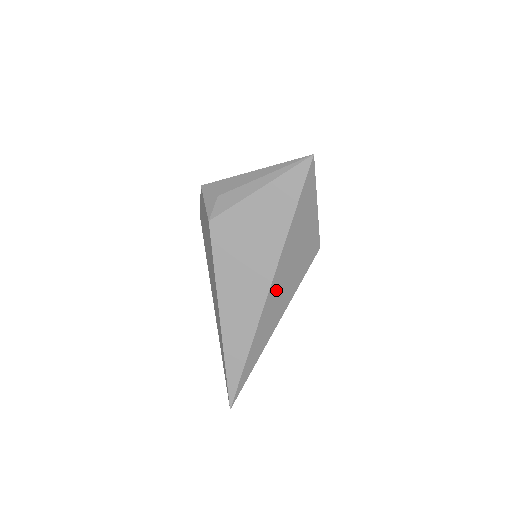
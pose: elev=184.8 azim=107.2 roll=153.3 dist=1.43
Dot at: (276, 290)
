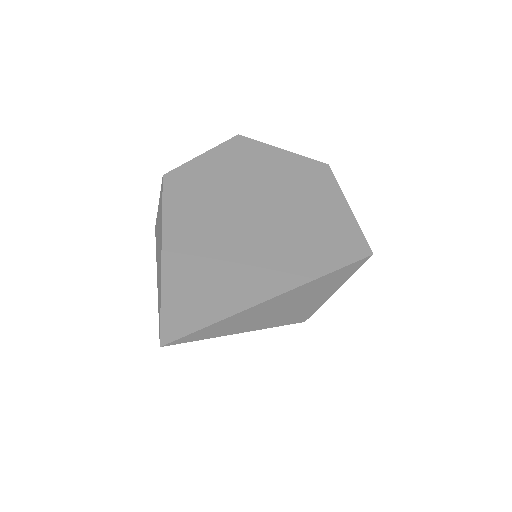
Dot at: occluded
